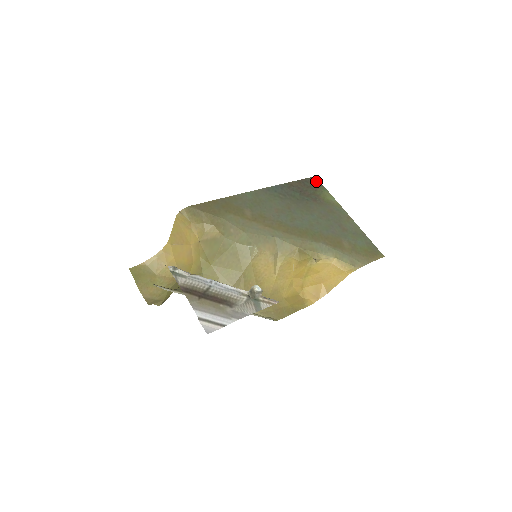
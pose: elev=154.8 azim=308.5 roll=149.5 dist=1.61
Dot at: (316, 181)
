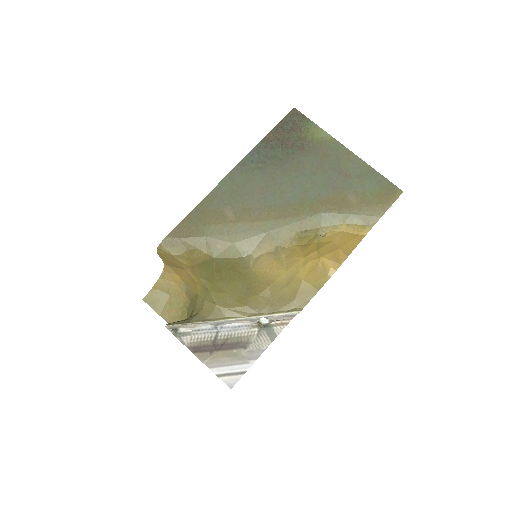
Dot at: (297, 115)
